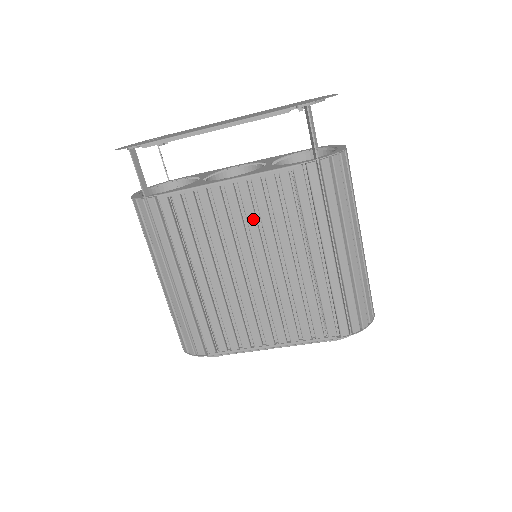
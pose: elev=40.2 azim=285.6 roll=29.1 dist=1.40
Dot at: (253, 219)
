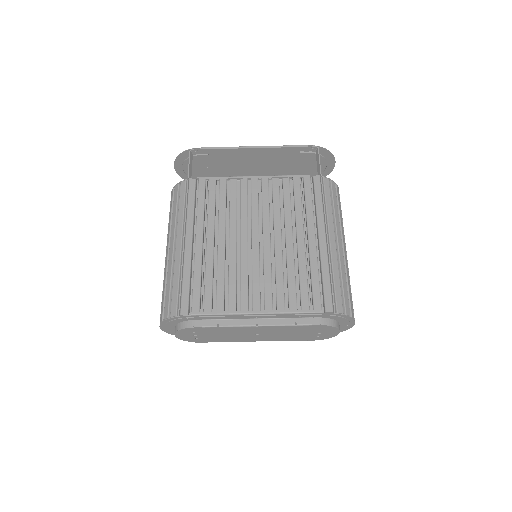
Dot at: (267, 204)
